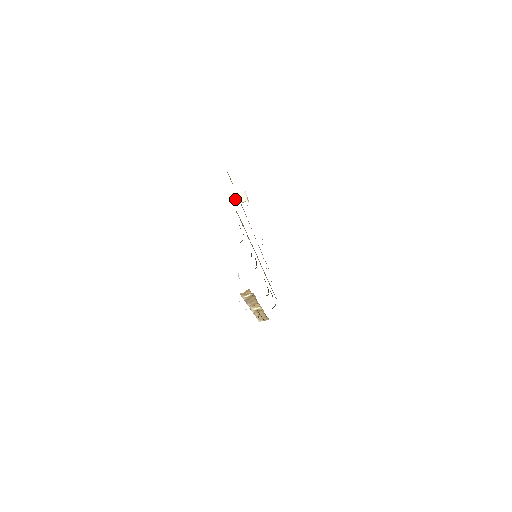
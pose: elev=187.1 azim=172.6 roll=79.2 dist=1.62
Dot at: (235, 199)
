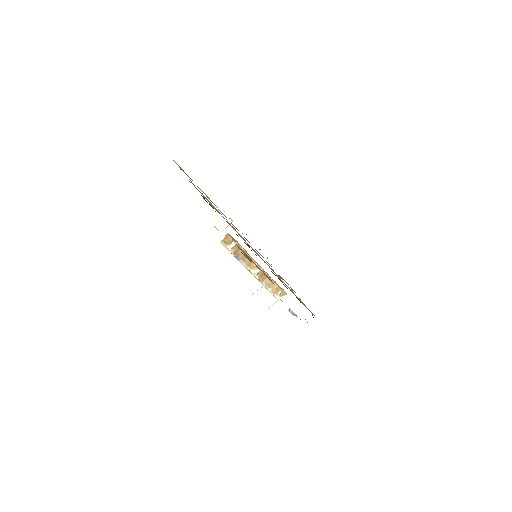
Dot at: (220, 225)
